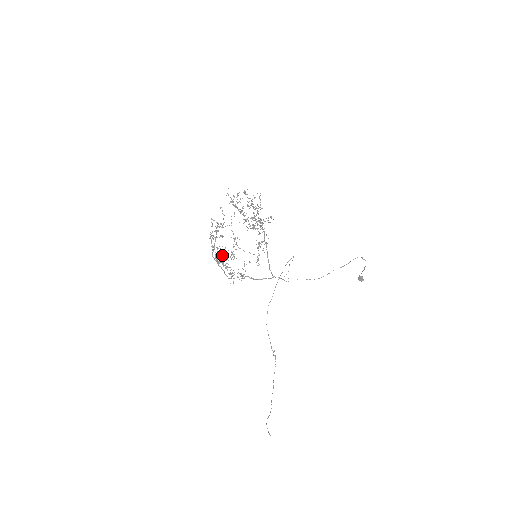
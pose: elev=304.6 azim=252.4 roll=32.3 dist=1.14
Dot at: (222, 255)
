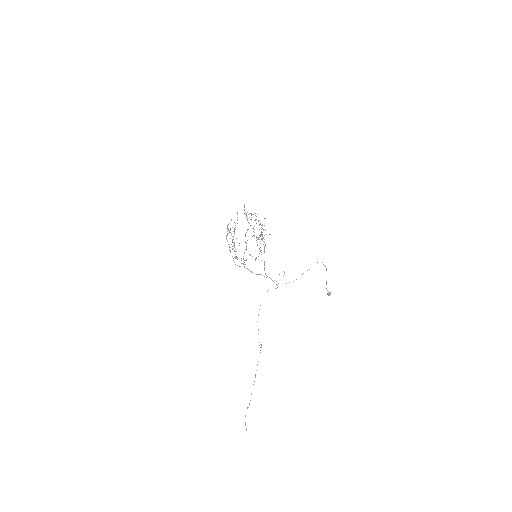
Dot at: (232, 241)
